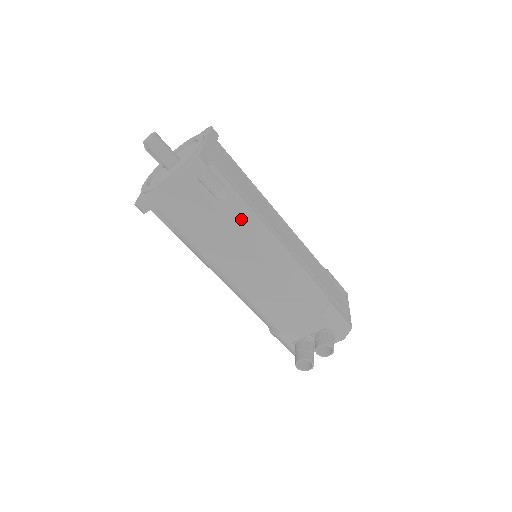
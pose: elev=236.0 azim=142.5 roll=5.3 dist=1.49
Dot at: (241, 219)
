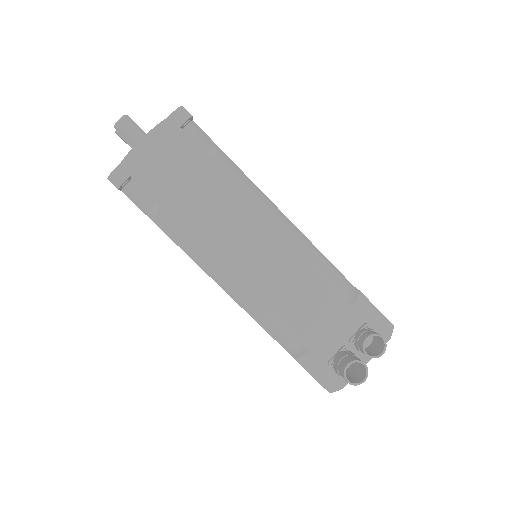
Dot at: (236, 179)
